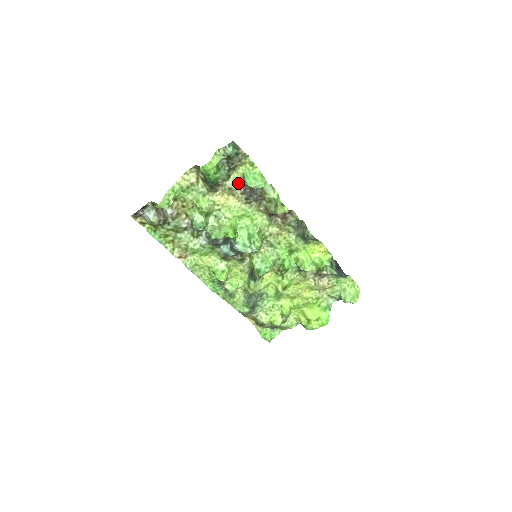
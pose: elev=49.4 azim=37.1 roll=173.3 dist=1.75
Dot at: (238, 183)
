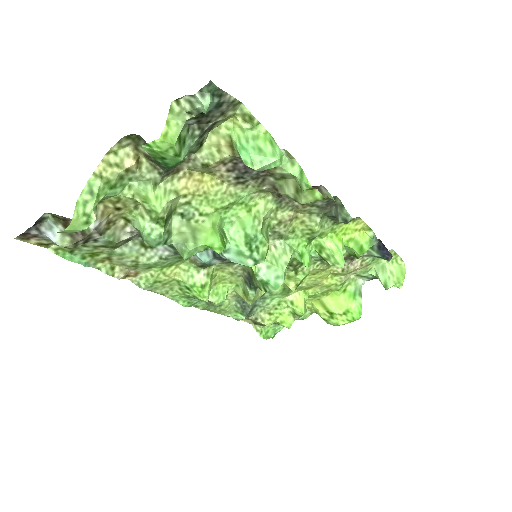
Dot at: (221, 154)
